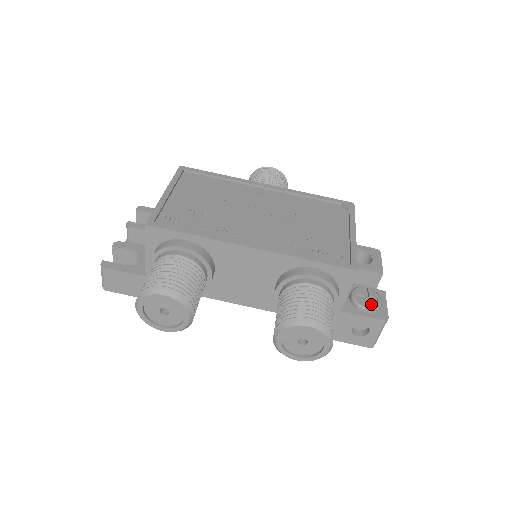
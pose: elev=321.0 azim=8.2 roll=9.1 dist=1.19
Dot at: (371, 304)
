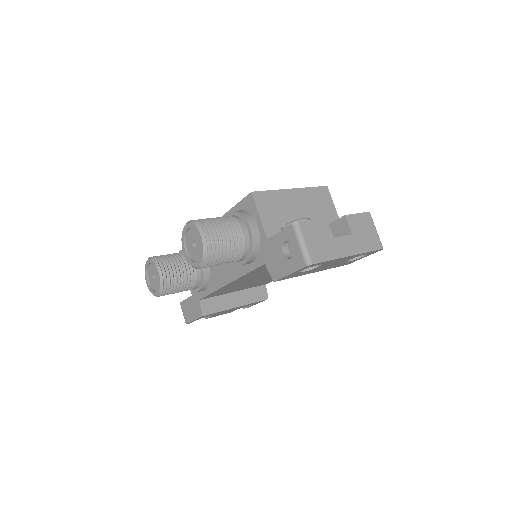
Dot at: (291, 223)
